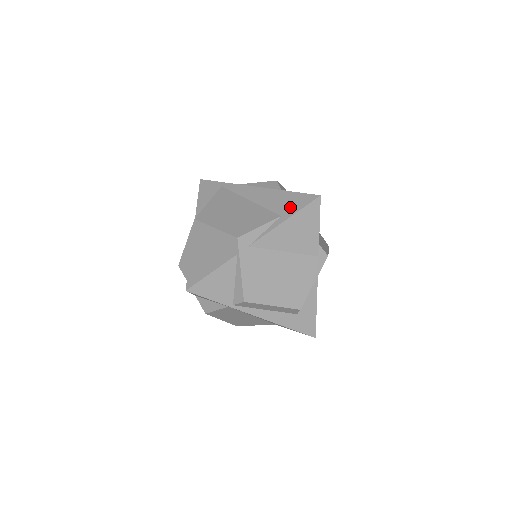
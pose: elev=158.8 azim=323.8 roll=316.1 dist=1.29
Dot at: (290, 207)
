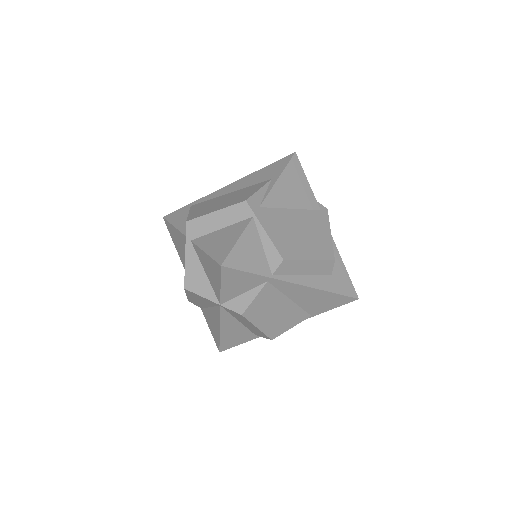
Dot at: (274, 171)
